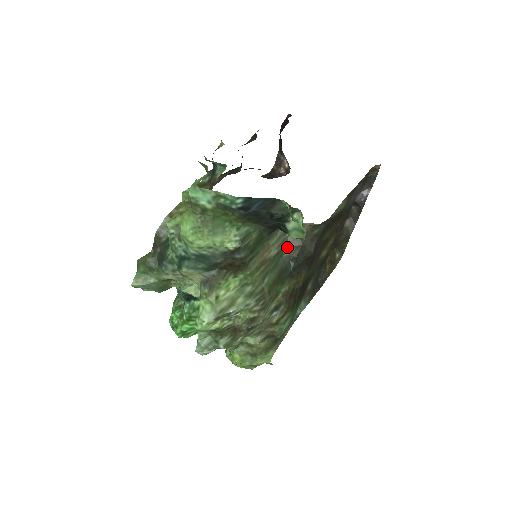
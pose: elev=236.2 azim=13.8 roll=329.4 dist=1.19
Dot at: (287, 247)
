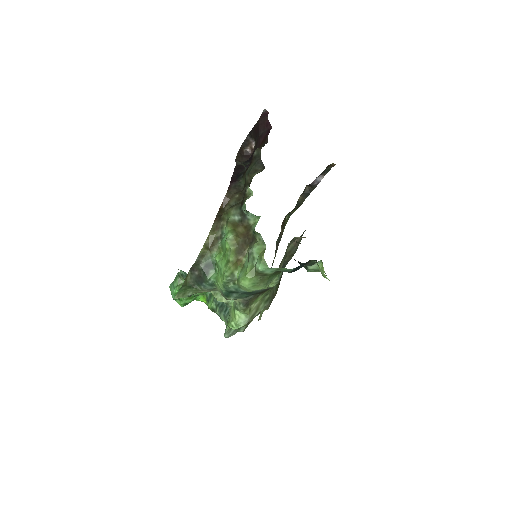
Dot at: (286, 256)
